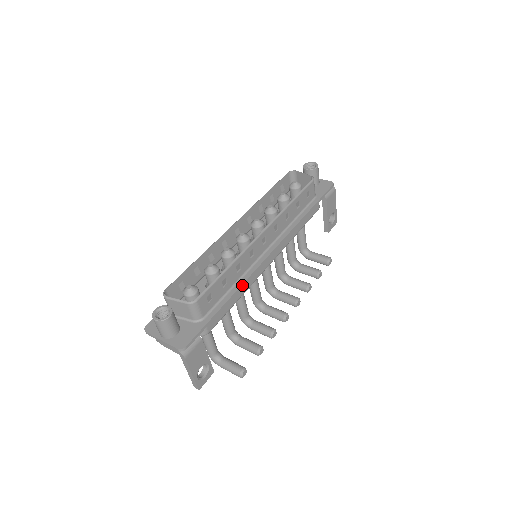
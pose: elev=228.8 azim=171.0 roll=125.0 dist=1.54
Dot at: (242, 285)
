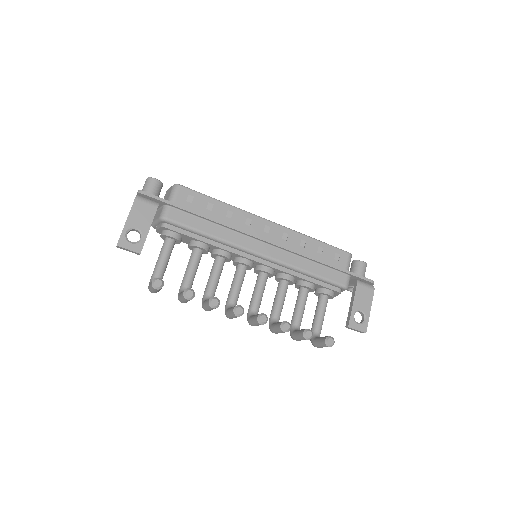
Dot at: (221, 222)
